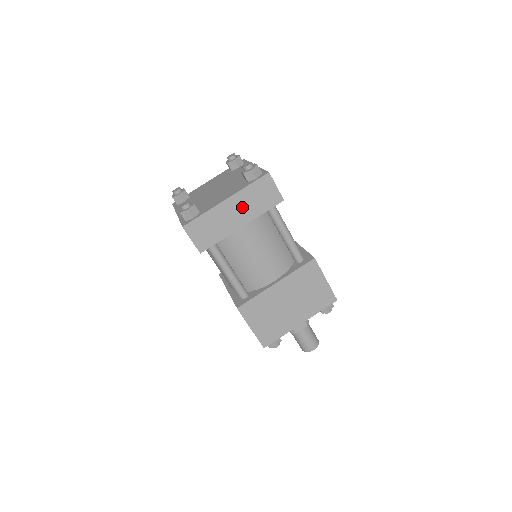
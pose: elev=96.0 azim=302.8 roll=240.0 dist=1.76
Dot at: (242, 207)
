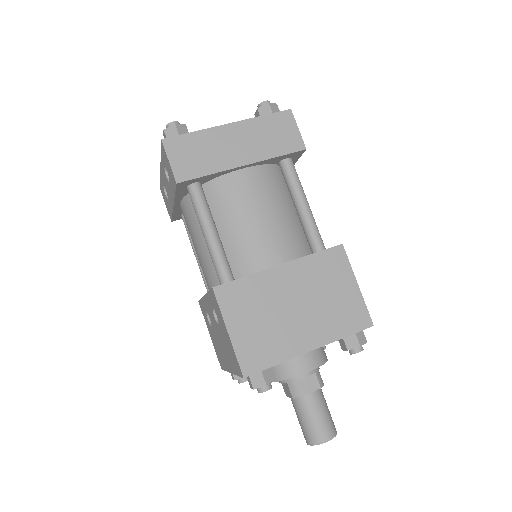
Dot at: (248, 140)
